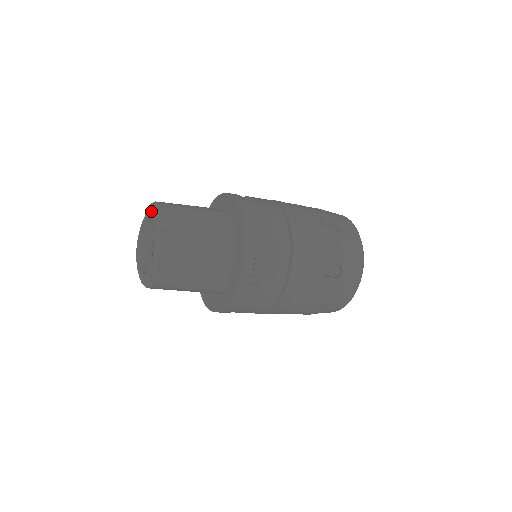
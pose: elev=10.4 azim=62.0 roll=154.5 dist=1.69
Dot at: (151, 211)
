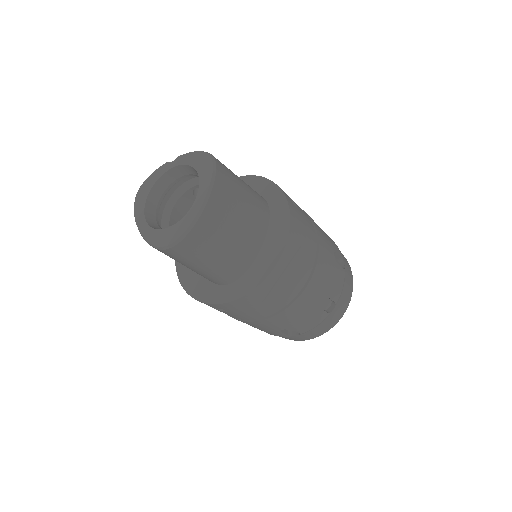
Dot at: (197, 160)
